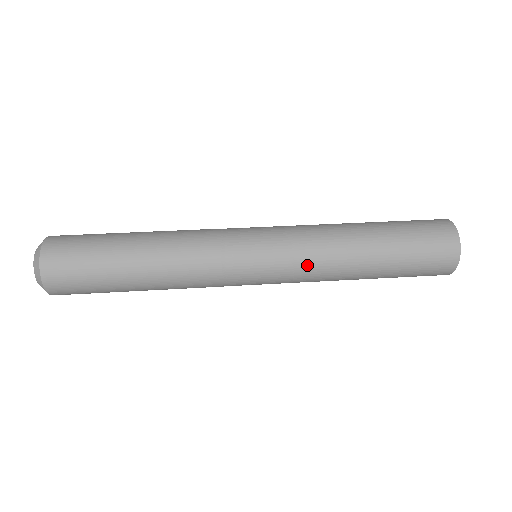
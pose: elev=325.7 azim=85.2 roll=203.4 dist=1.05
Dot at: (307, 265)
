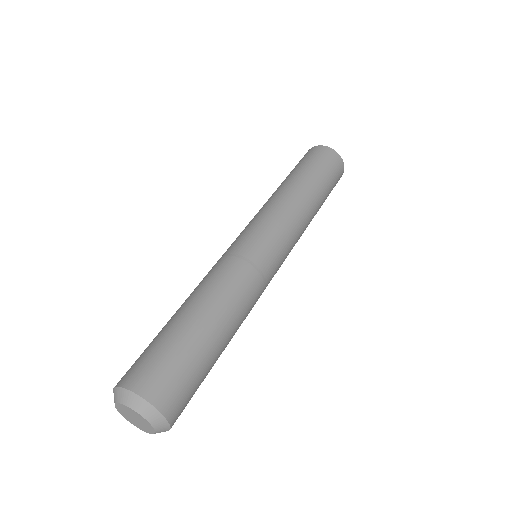
Dot at: occluded
